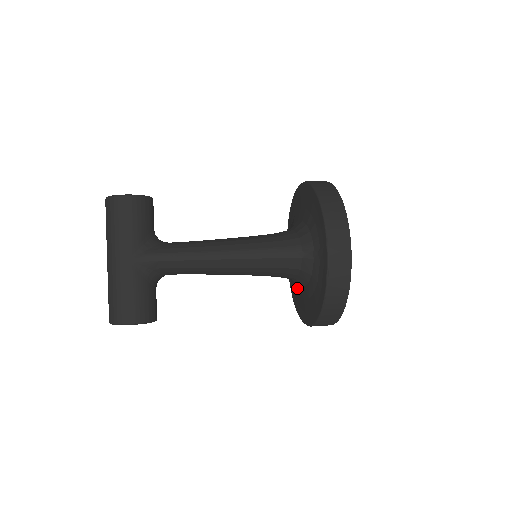
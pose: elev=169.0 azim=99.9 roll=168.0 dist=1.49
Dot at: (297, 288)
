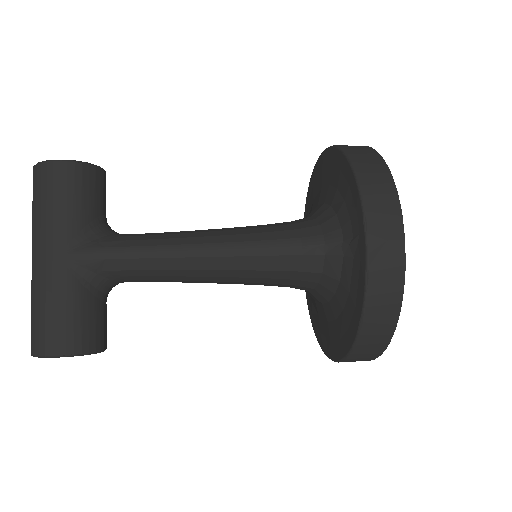
Dot at: (317, 305)
